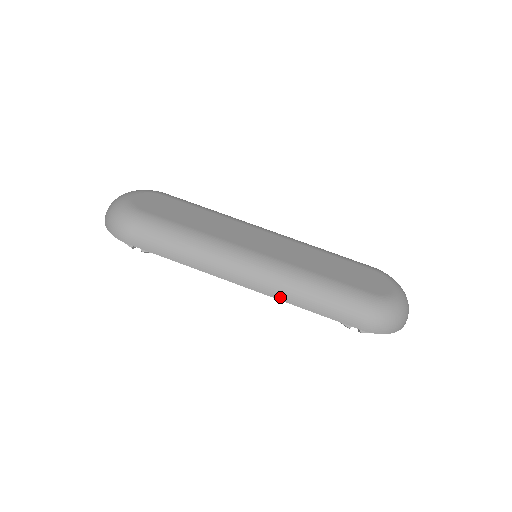
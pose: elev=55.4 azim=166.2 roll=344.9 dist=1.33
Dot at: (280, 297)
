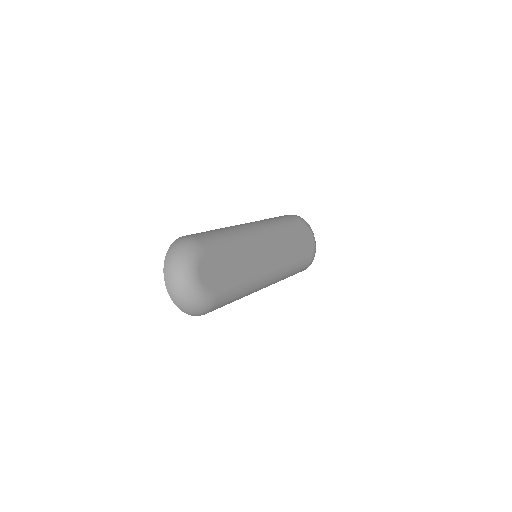
Dot at: occluded
